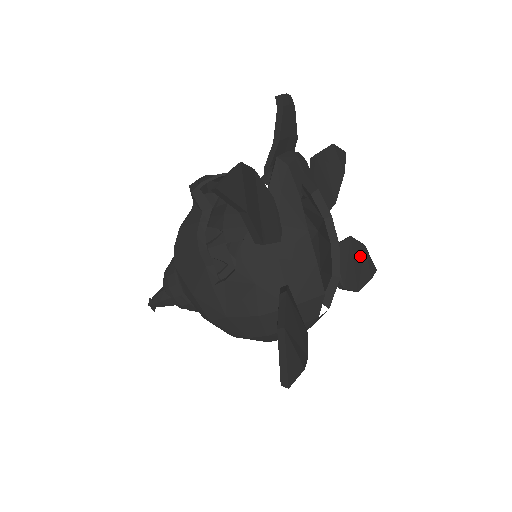
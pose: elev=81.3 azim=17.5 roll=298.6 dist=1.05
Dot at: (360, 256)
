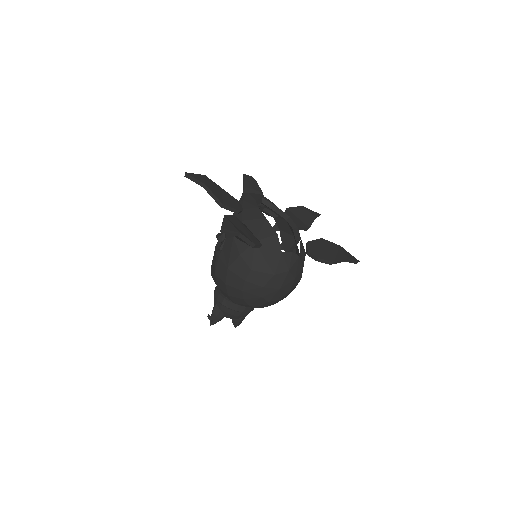
Dot at: (335, 249)
